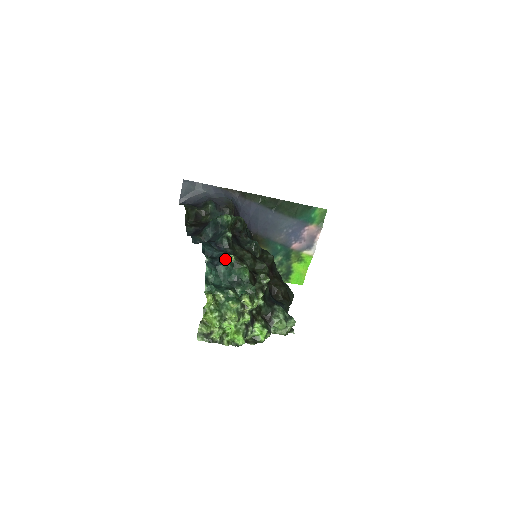
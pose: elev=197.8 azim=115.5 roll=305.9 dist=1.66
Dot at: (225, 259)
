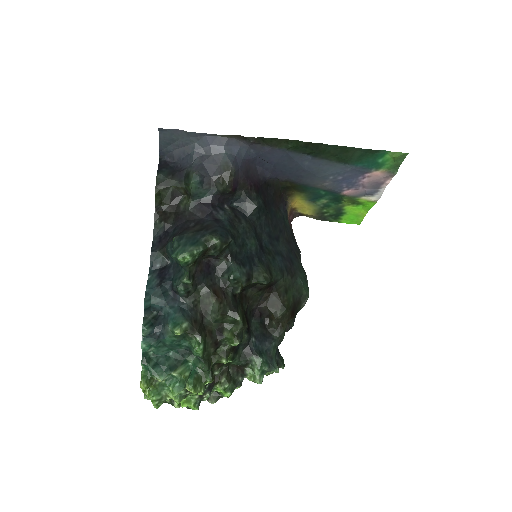
Dot at: (170, 331)
